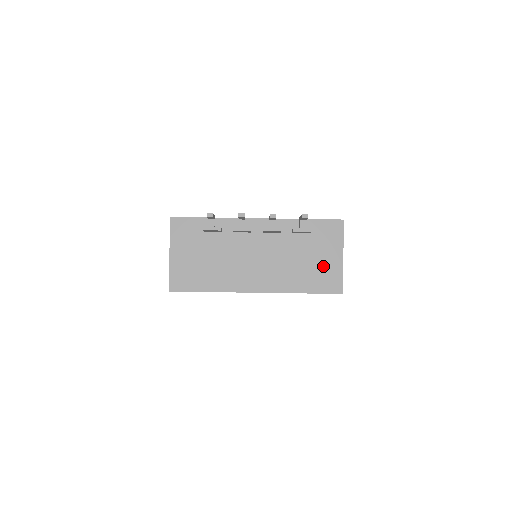
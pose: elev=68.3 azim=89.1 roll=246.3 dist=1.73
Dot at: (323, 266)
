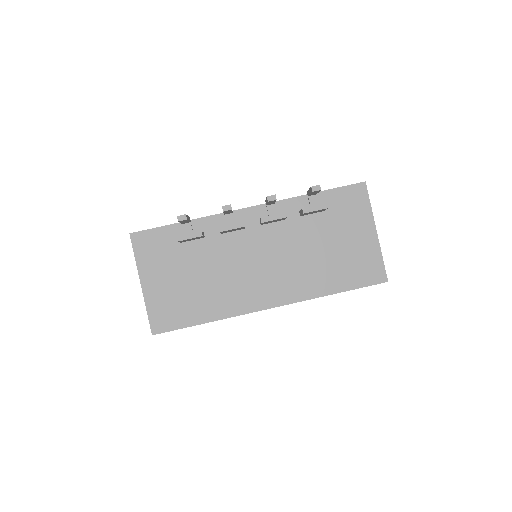
Dot at: (353, 251)
